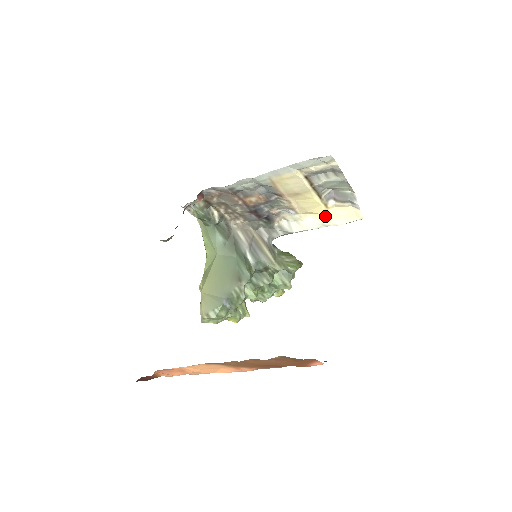
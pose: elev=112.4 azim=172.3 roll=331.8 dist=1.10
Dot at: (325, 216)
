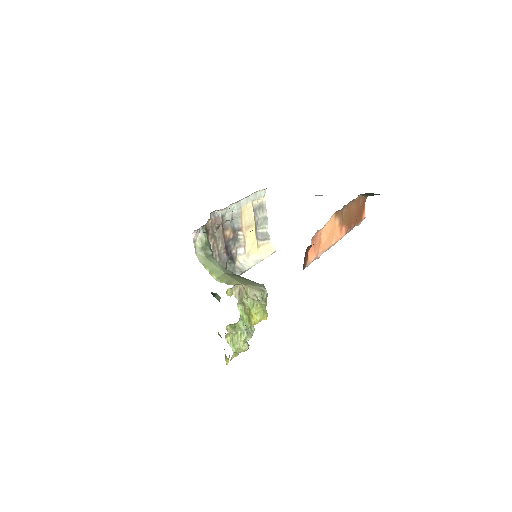
Dot at: (258, 253)
